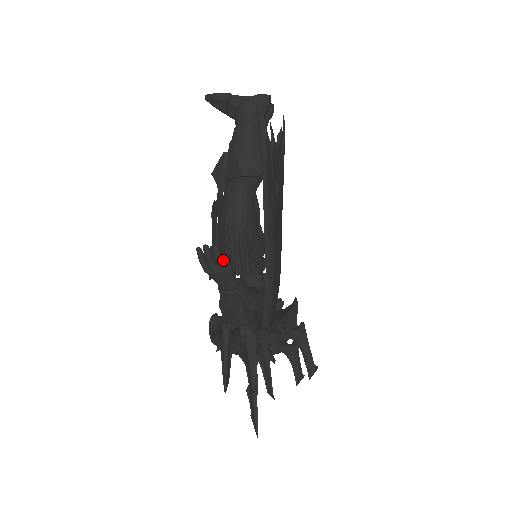
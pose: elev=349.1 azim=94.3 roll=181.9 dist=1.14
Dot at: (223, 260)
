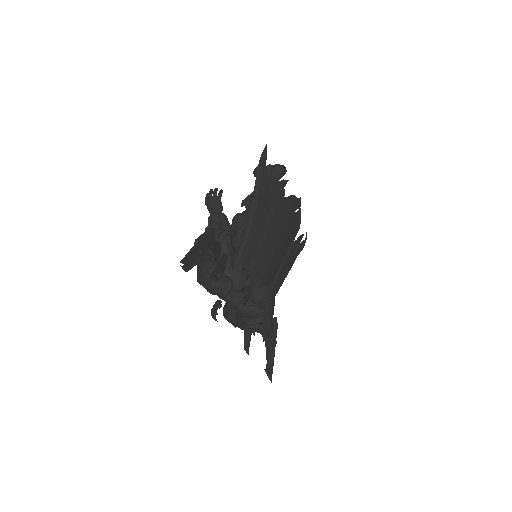
Dot at: occluded
